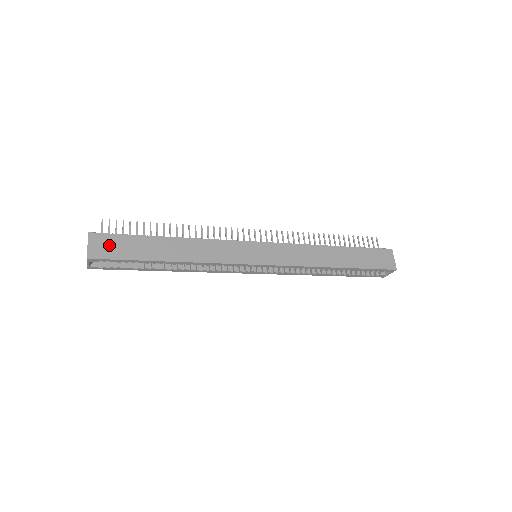
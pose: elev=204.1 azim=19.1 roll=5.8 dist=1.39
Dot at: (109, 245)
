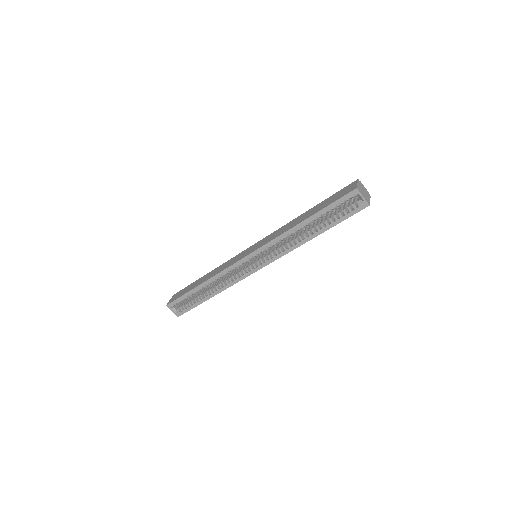
Dot at: (178, 295)
